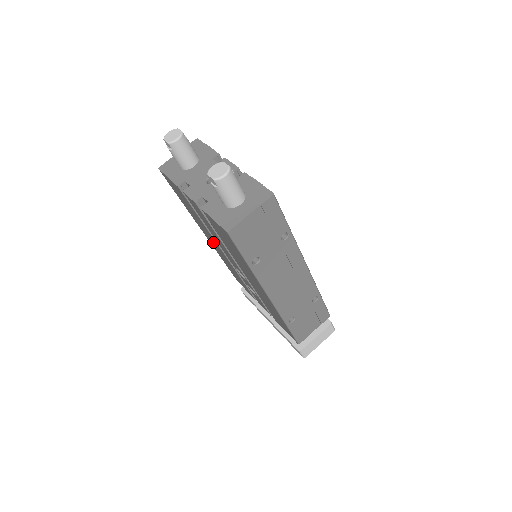
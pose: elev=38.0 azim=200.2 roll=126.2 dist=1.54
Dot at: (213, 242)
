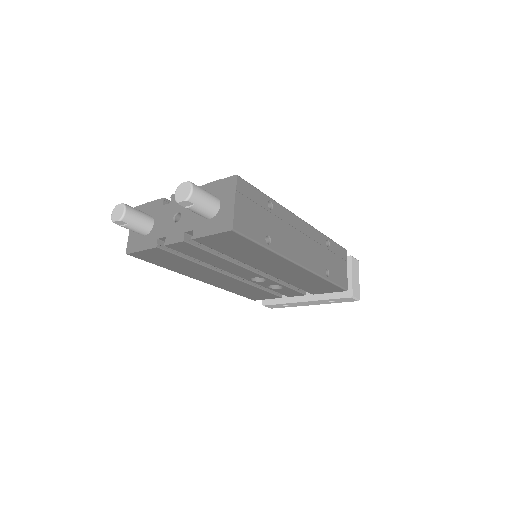
Dot at: (215, 278)
